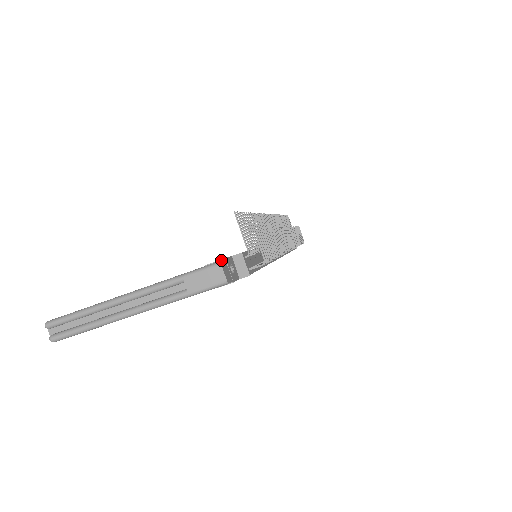
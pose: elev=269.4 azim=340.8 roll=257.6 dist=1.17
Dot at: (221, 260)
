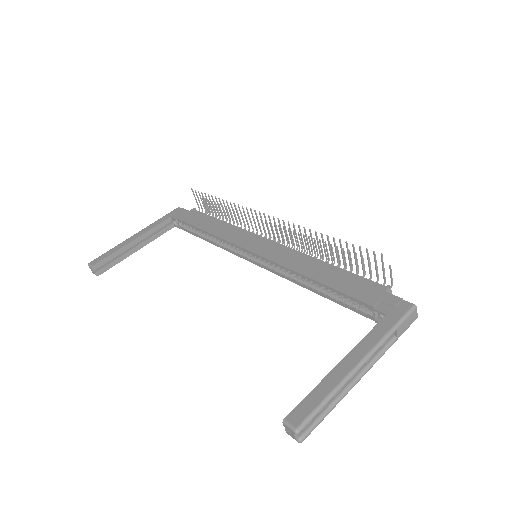
Dot at: (413, 304)
